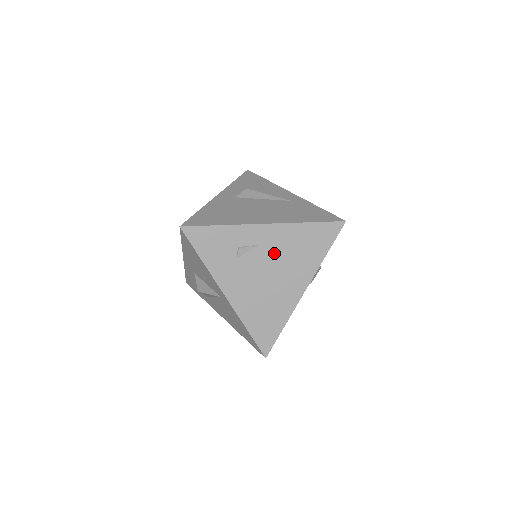
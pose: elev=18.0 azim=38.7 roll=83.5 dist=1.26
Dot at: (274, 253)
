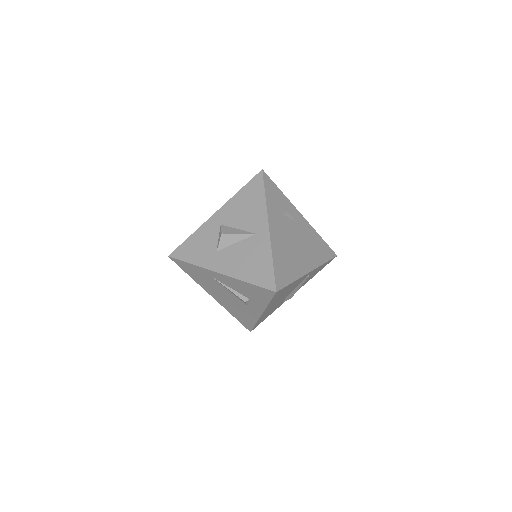
Dot at: (301, 233)
